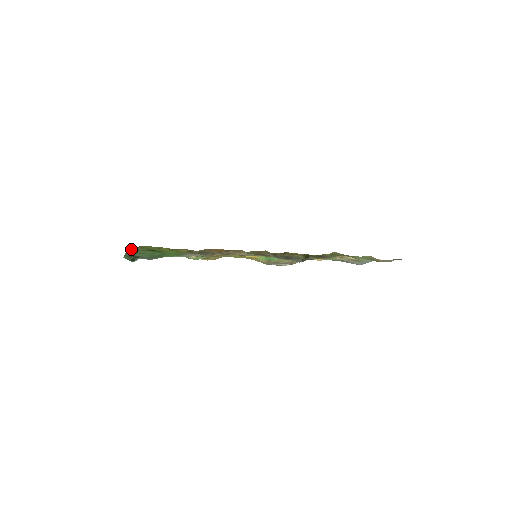
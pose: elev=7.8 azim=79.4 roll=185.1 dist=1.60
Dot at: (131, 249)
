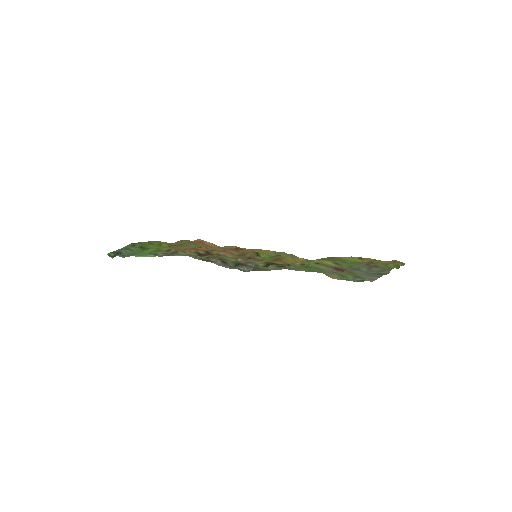
Dot at: (131, 245)
